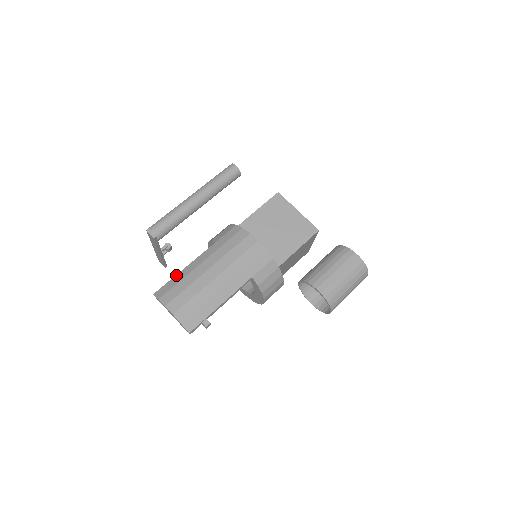
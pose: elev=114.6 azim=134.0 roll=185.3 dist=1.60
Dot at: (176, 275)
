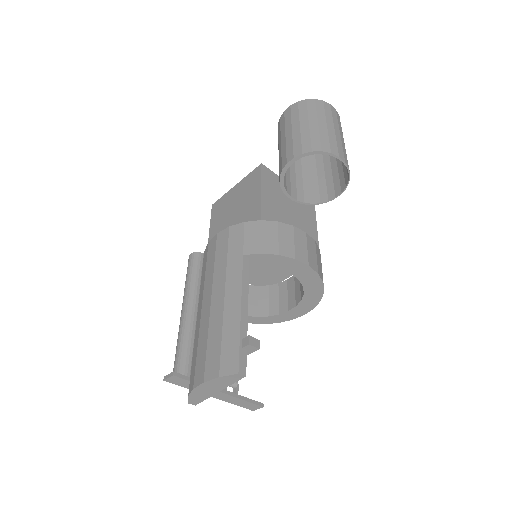
Dot at: occluded
